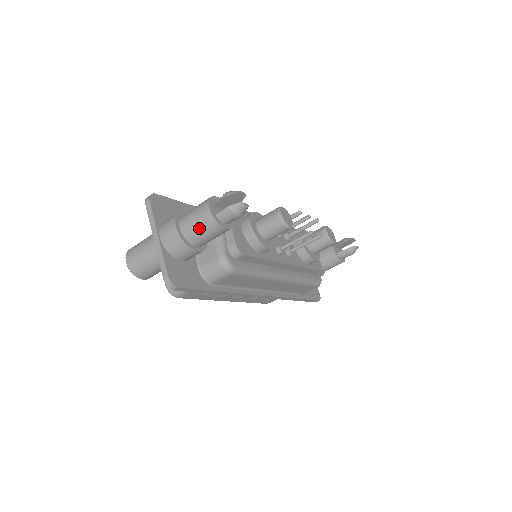
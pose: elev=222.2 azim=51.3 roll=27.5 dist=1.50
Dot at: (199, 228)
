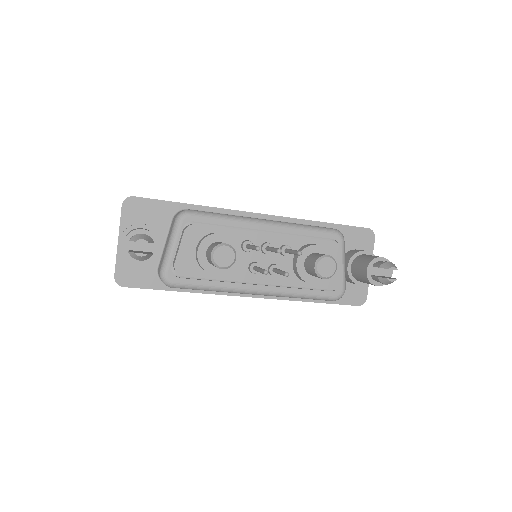
Dot at: occluded
